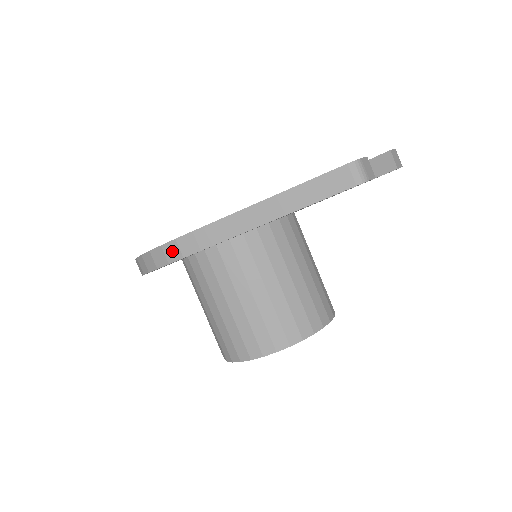
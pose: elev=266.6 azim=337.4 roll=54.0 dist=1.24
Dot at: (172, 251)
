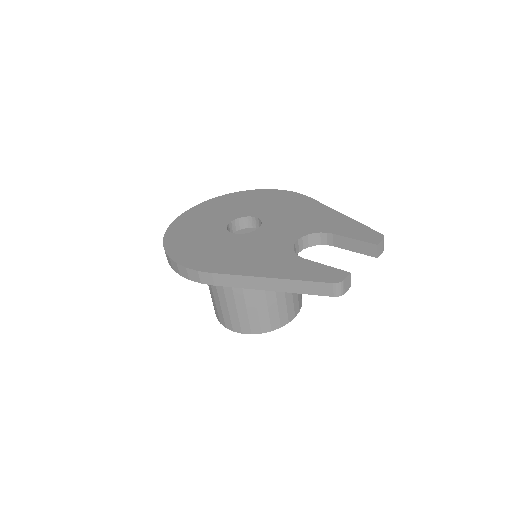
Dot at: (194, 275)
